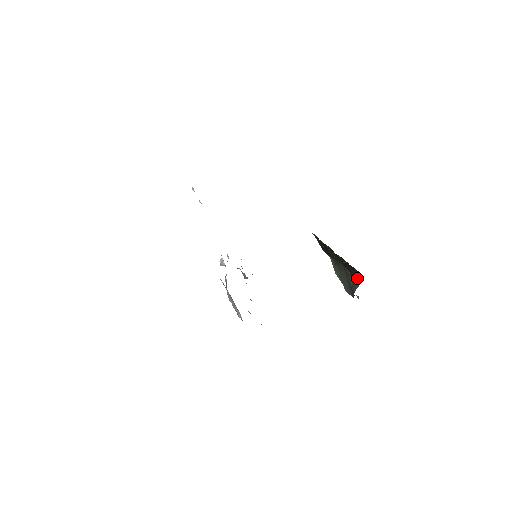
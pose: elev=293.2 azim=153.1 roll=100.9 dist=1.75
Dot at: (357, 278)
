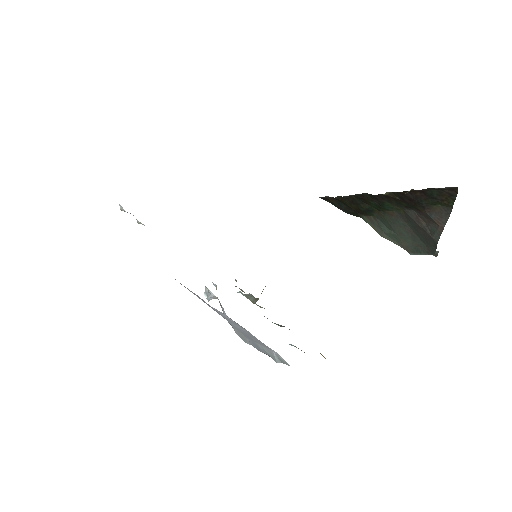
Dot at: (439, 210)
